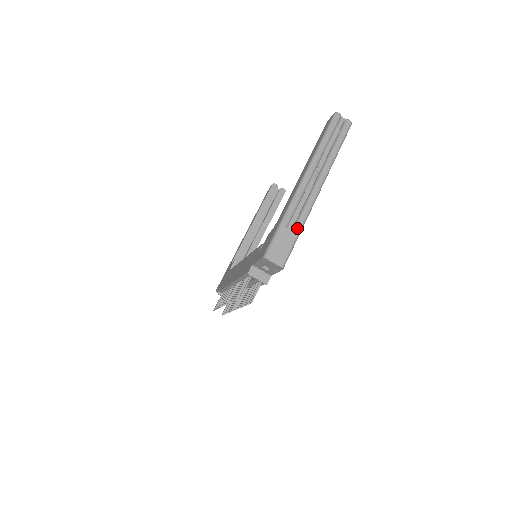
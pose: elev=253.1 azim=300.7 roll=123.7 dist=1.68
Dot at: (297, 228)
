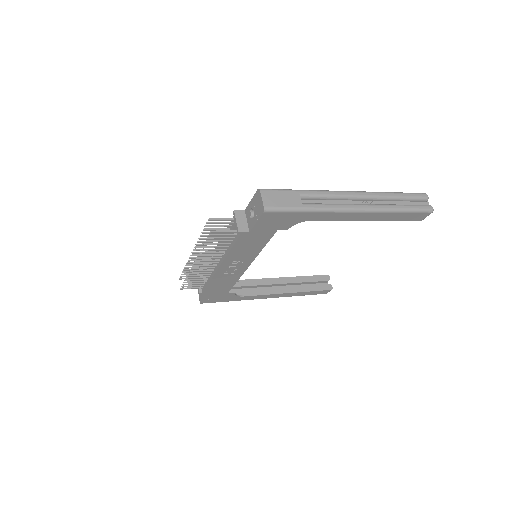
Dot at: (308, 205)
